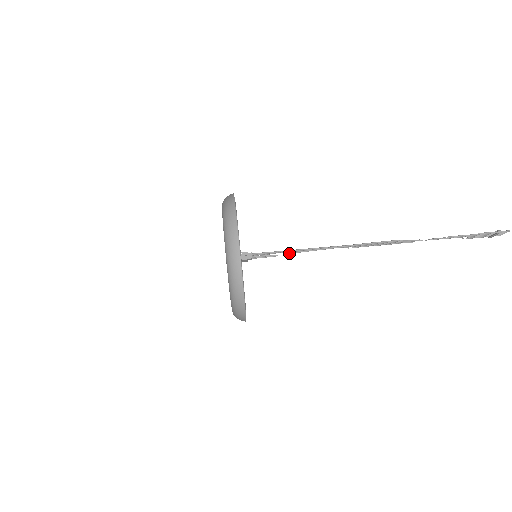
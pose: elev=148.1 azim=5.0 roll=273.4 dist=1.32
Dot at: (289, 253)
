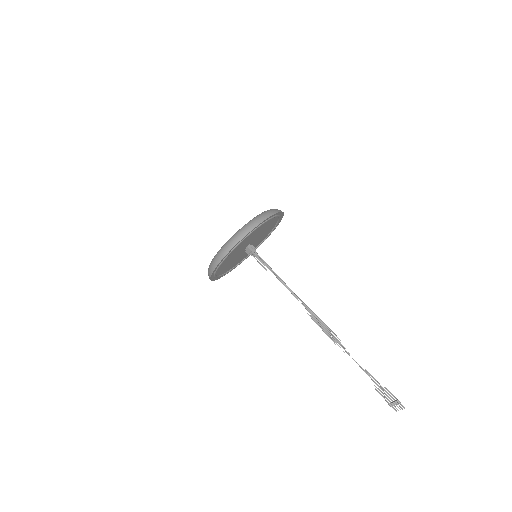
Dot at: (274, 274)
